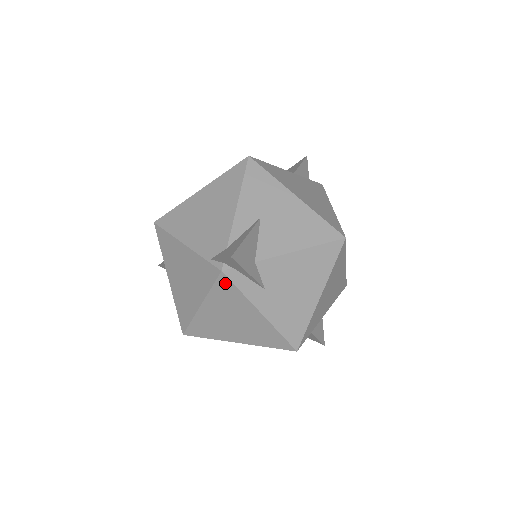
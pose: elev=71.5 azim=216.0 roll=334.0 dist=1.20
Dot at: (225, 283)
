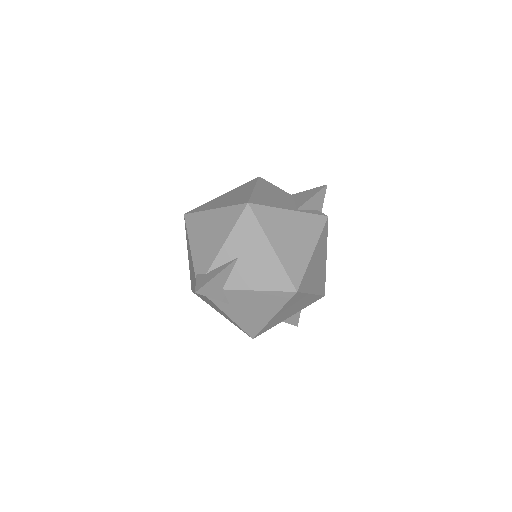
Dot at: occluded
